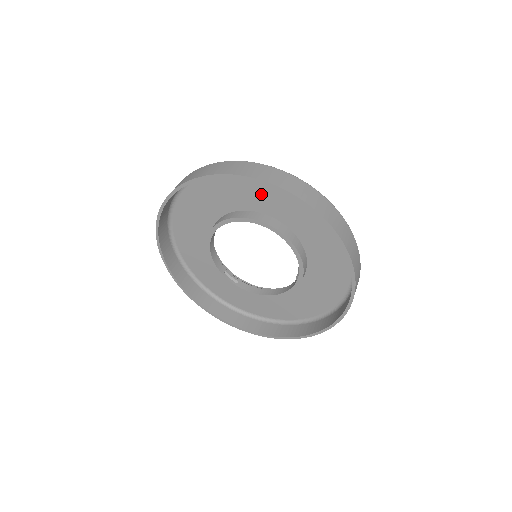
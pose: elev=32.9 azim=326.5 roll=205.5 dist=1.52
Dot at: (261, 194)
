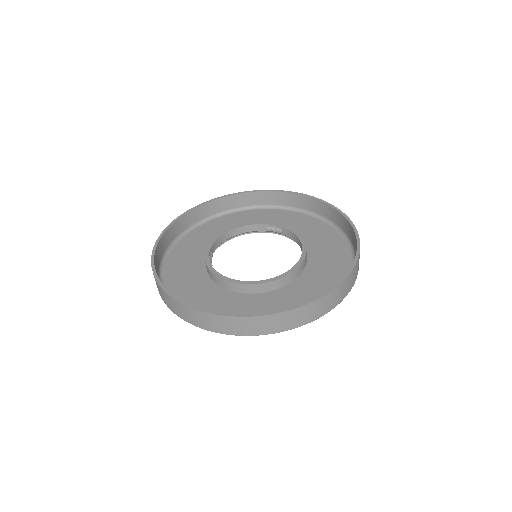
Dot at: (309, 231)
